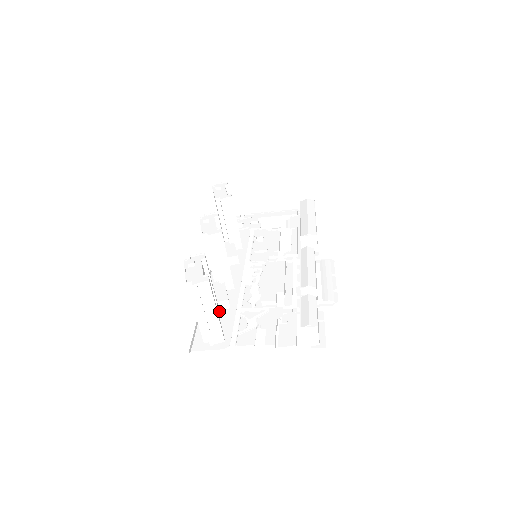
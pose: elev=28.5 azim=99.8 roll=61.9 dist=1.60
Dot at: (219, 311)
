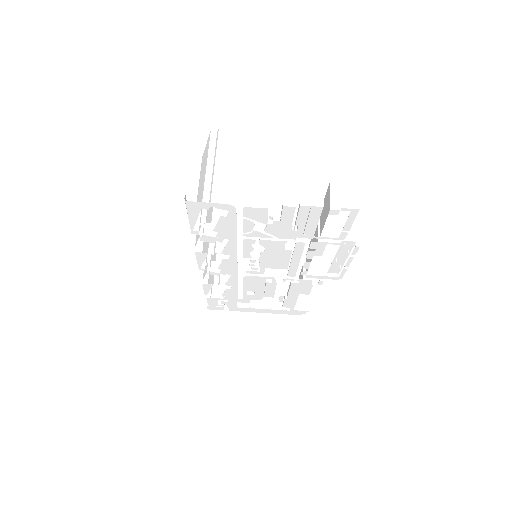
Dot at: (216, 234)
